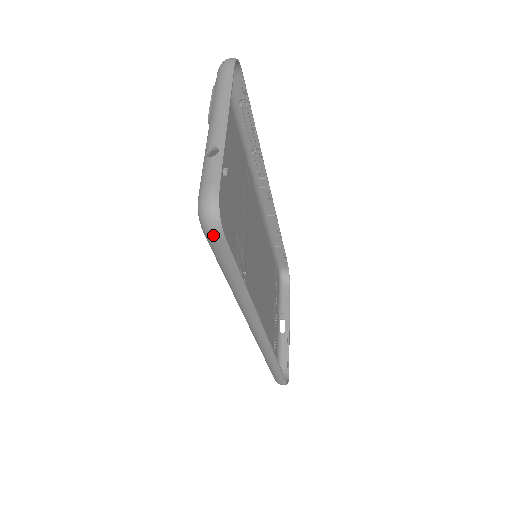
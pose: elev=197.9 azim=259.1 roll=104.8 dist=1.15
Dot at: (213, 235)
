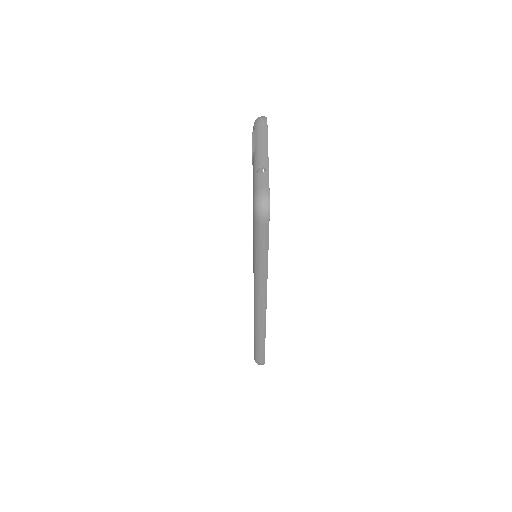
Dot at: (263, 219)
